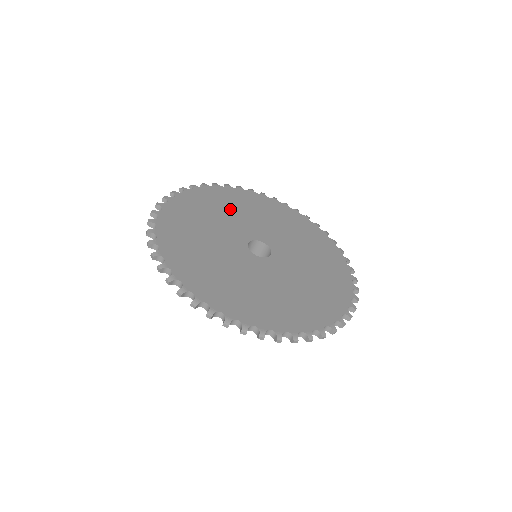
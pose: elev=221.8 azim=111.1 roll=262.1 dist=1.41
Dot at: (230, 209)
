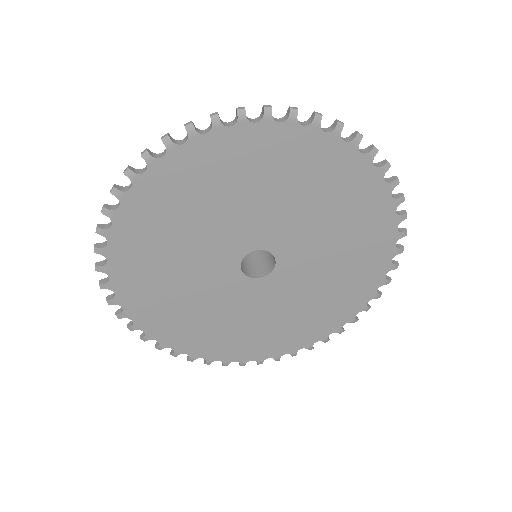
Dot at: (218, 197)
